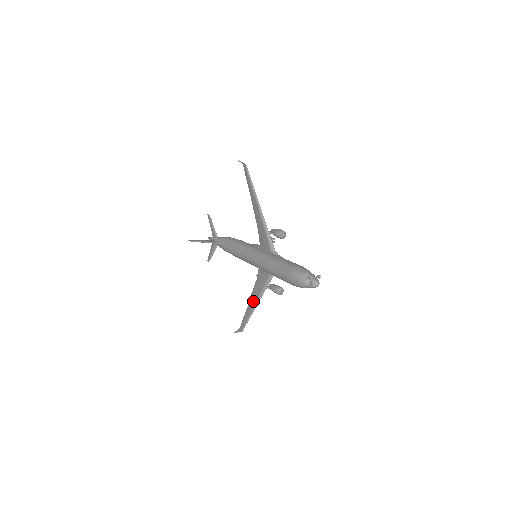
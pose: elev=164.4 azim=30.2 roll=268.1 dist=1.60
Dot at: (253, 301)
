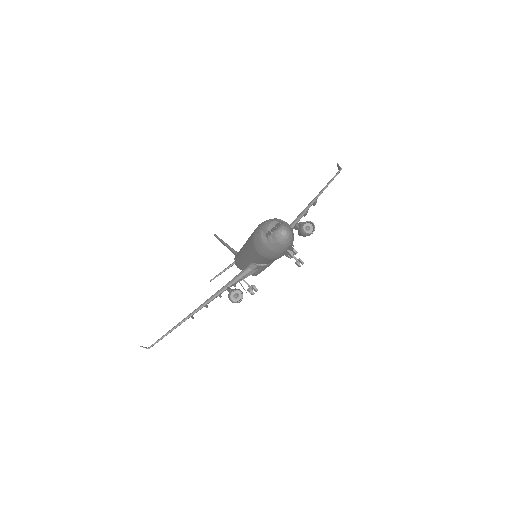
Dot at: occluded
